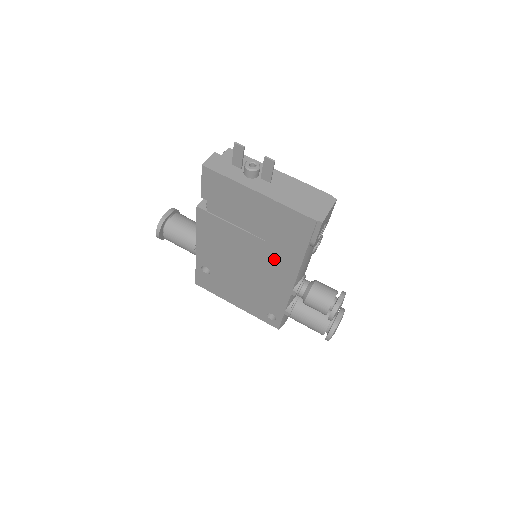
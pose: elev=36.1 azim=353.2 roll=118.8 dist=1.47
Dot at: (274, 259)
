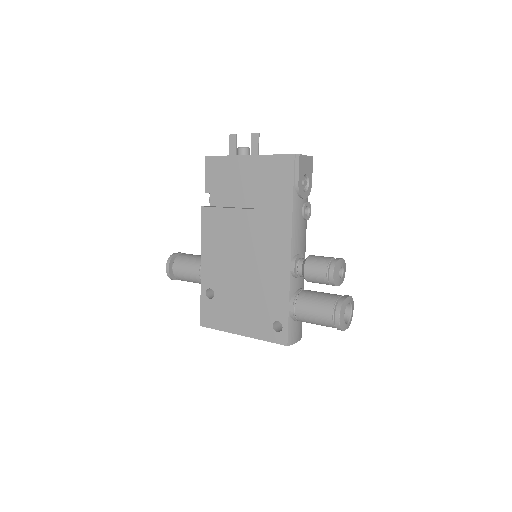
Dot at: (269, 228)
